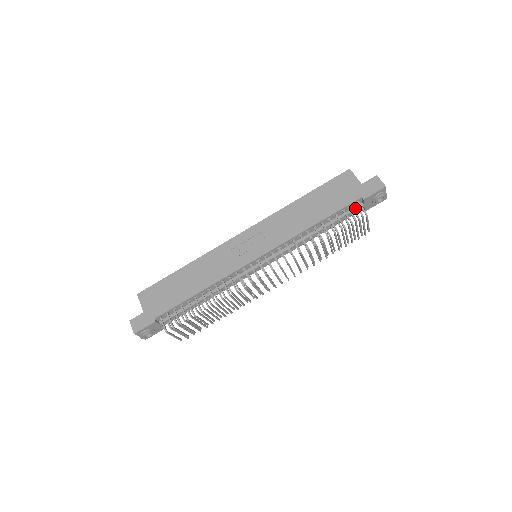
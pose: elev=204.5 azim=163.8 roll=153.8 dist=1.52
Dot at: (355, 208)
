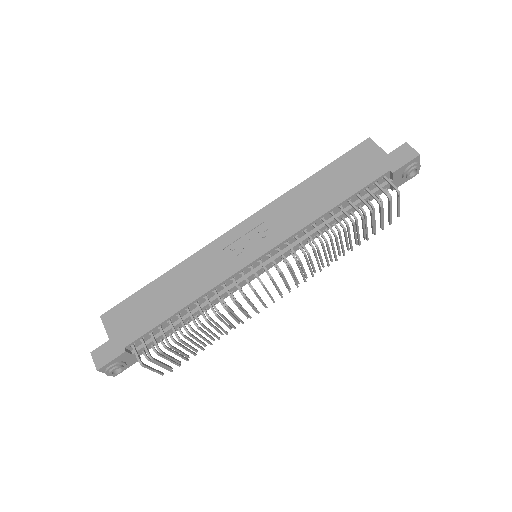
Dot at: (381, 186)
